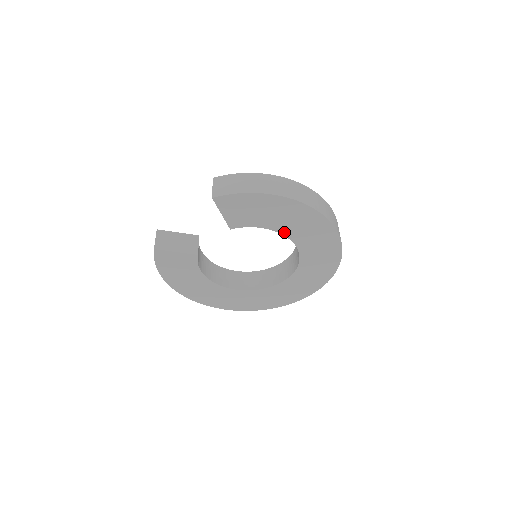
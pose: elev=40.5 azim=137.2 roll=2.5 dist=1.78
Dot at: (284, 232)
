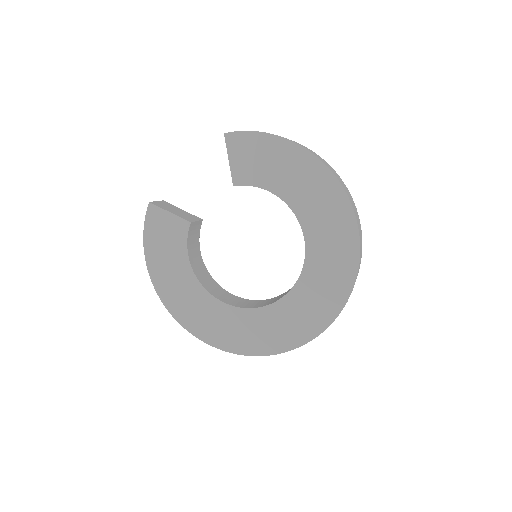
Dot at: (292, 204)
